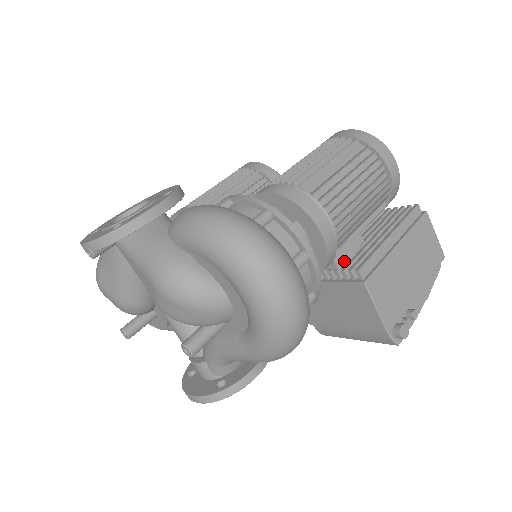
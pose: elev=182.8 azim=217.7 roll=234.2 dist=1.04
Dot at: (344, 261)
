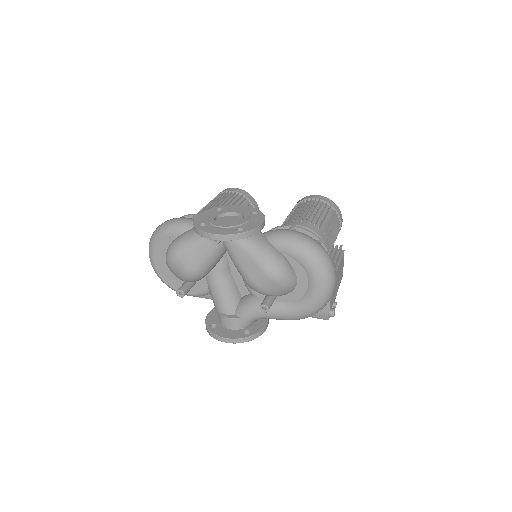
Dot at: occluded
